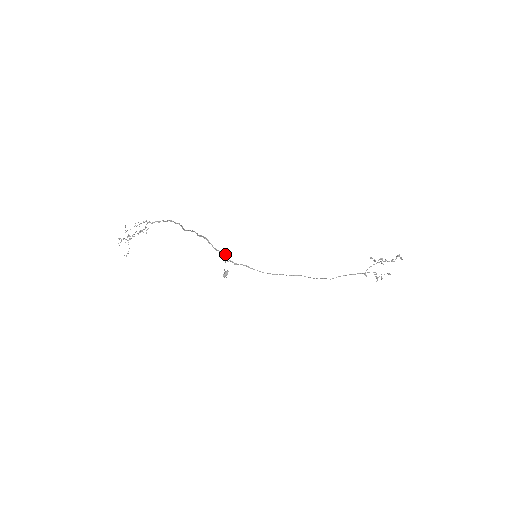
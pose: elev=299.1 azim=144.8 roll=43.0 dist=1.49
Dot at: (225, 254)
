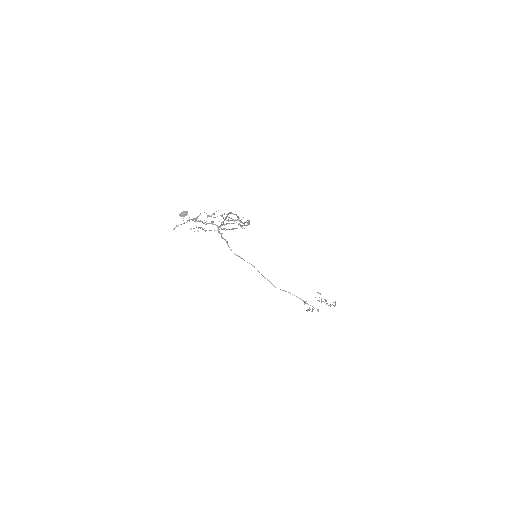
Dot at: occluded
